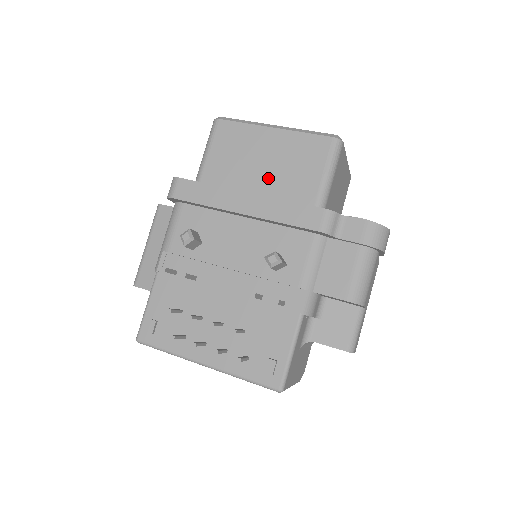
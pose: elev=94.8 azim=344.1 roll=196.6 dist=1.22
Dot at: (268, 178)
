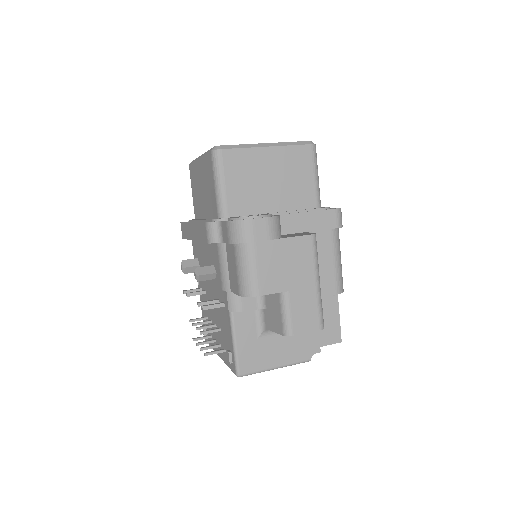
Dot at: (205, 202)
